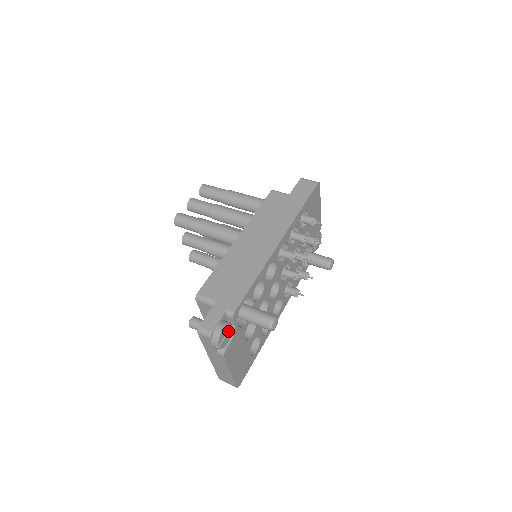
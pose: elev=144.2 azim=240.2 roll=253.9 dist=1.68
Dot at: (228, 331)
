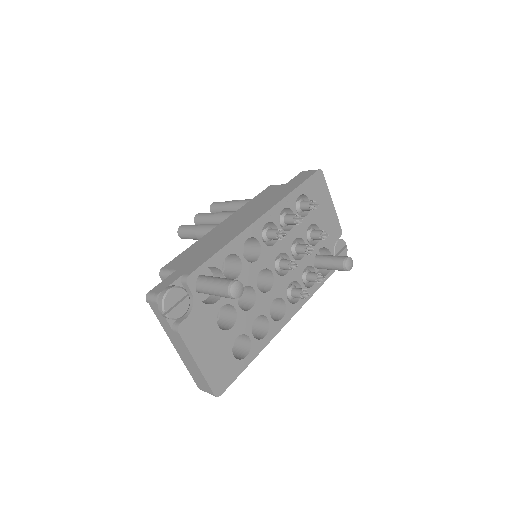
Dot at: (182, 299)
